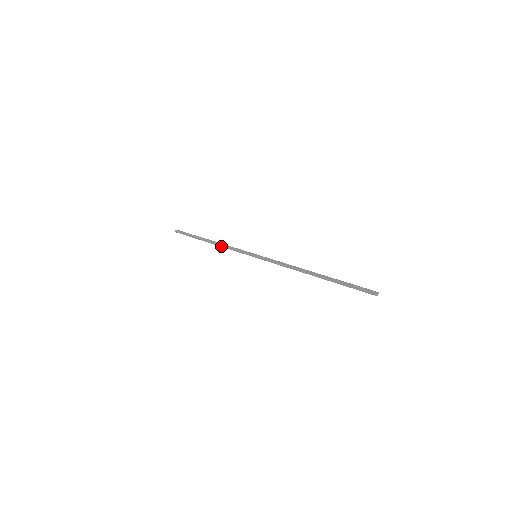
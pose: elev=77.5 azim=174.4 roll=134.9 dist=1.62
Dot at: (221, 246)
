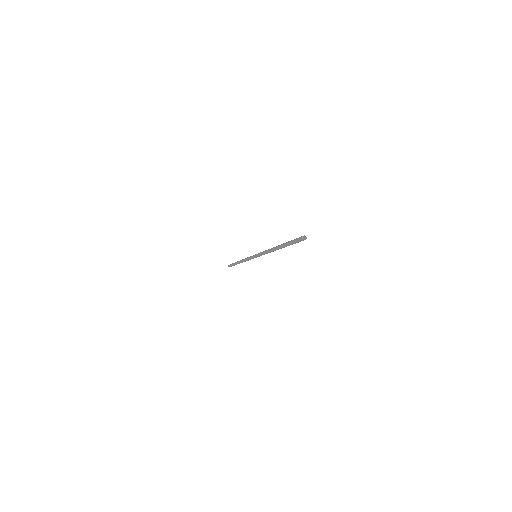
Dot at: (243, 259)
